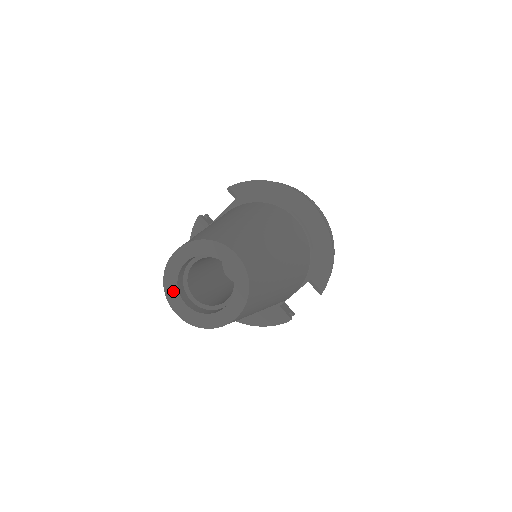
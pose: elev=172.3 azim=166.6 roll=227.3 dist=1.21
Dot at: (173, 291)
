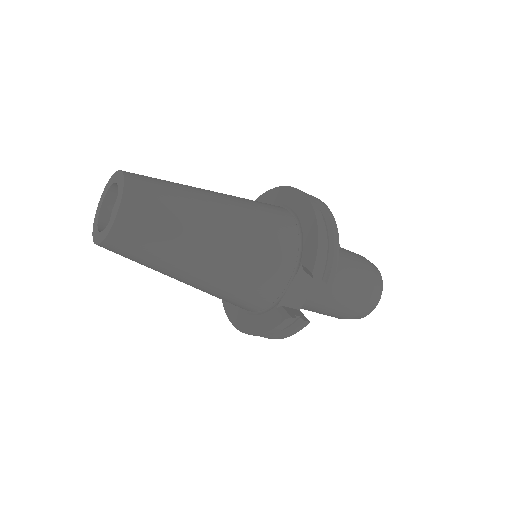
Dot at: (96, 224)
